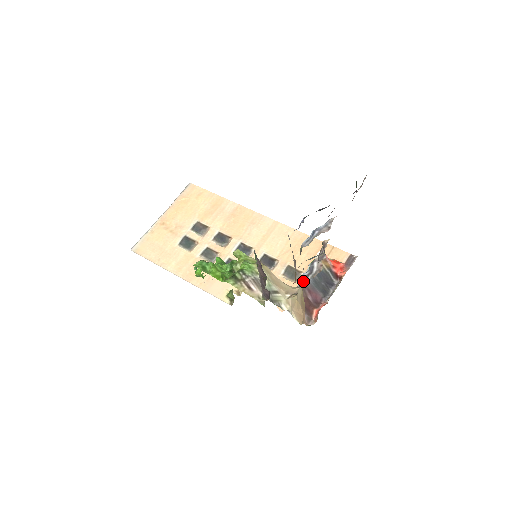
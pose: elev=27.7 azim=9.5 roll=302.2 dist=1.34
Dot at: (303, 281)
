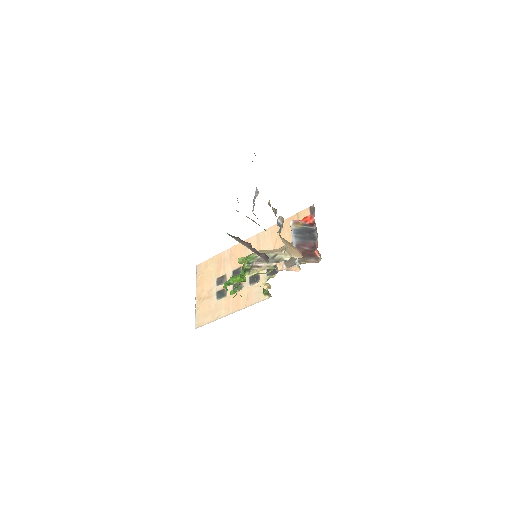
Dot at: (277, 232)
